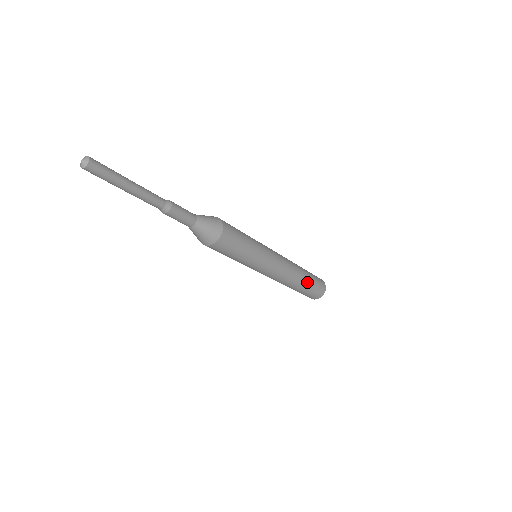
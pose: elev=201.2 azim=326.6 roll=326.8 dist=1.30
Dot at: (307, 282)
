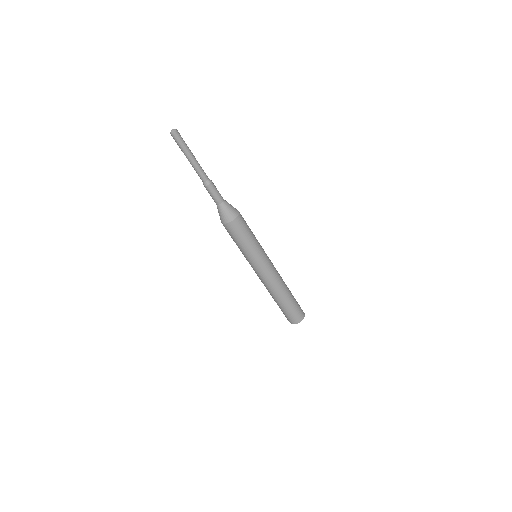
Dot at: (291, 294)
